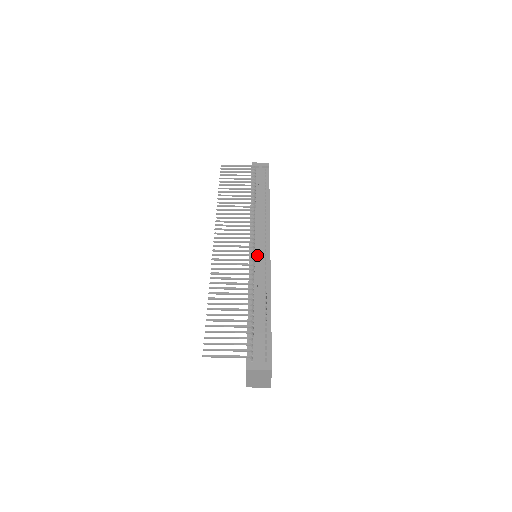
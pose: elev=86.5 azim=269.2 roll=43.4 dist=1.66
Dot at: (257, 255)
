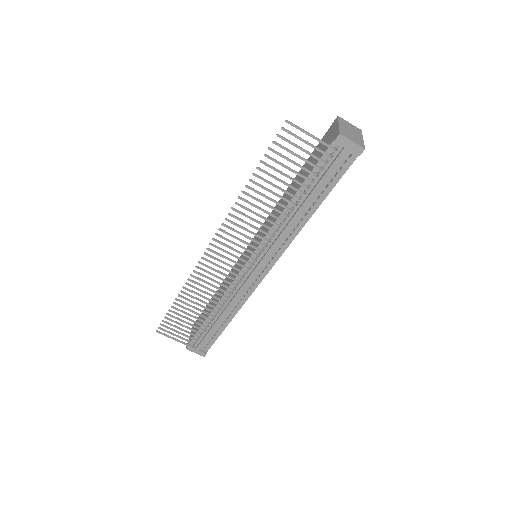
Dot at: (250, 272)
